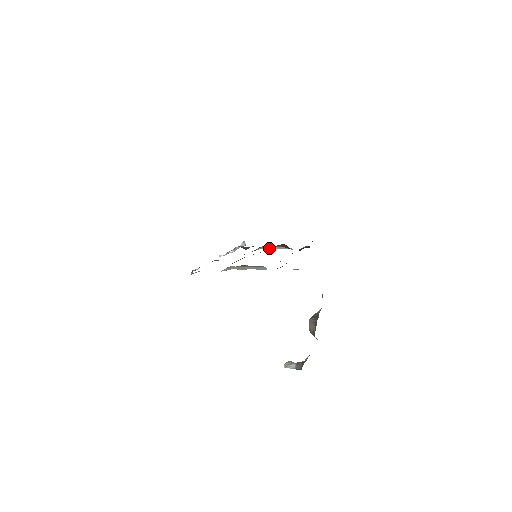
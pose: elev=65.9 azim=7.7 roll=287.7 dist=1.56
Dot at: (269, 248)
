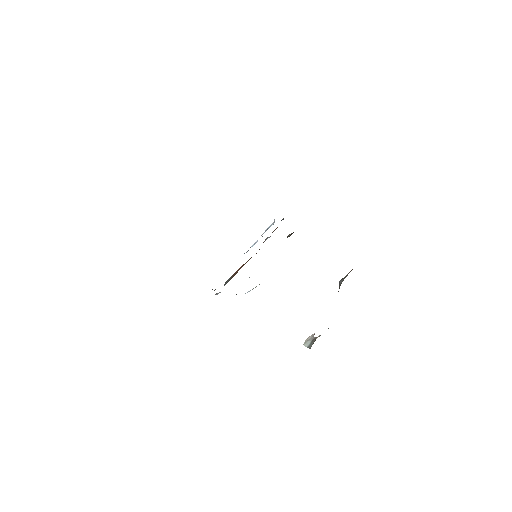
Dot at: occluded
